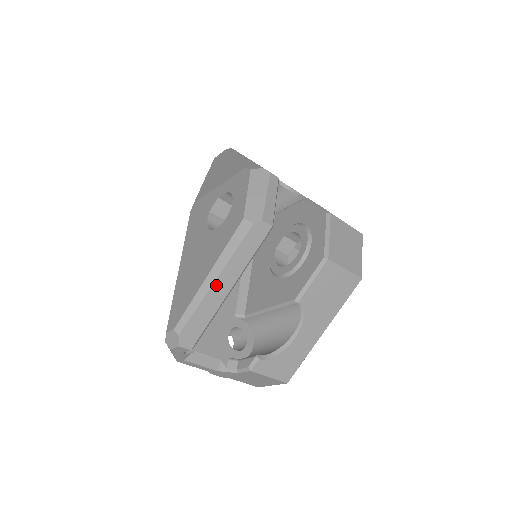
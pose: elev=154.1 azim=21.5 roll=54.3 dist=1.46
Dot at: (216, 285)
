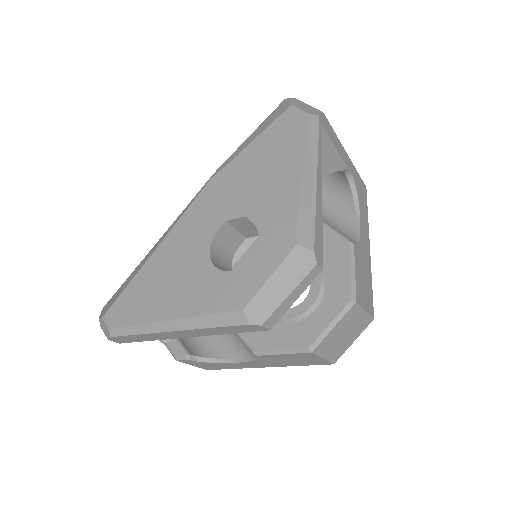
Dot at: (173, 332)
